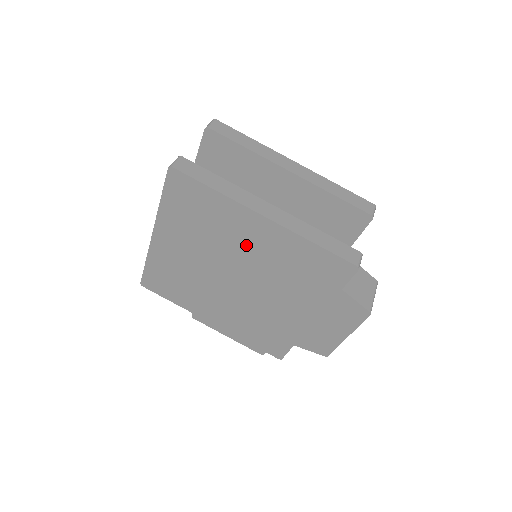
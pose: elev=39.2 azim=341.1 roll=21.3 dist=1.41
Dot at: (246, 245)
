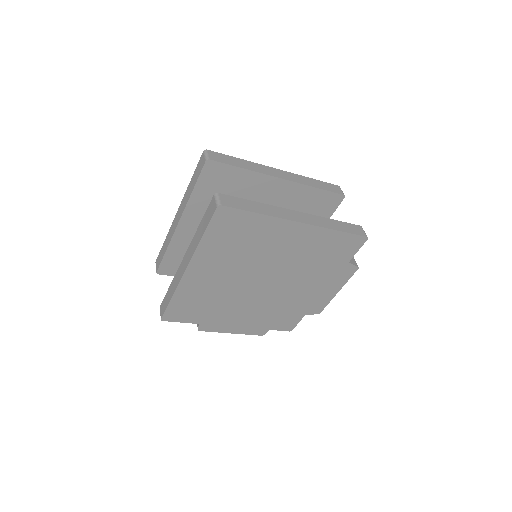
Dot at: (279, 250)
